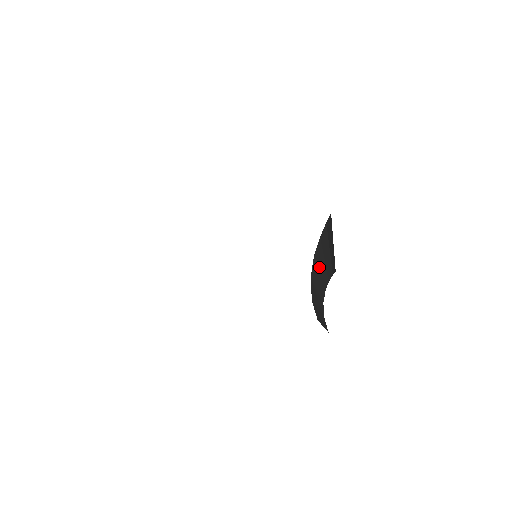
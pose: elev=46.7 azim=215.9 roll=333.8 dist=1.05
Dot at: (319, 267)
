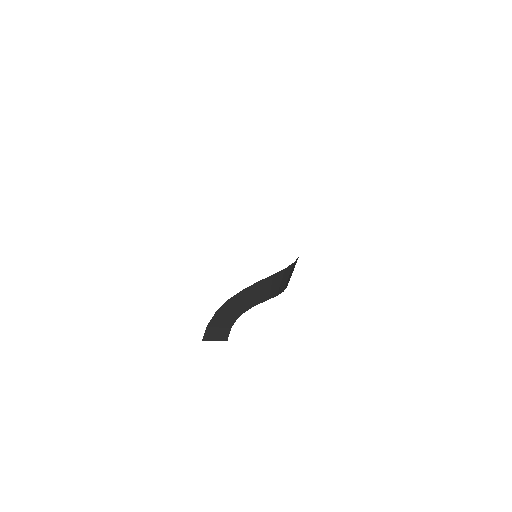
Dot at: (237, 303)
